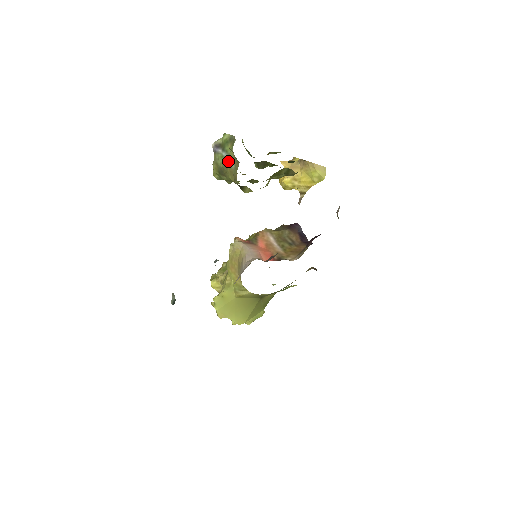
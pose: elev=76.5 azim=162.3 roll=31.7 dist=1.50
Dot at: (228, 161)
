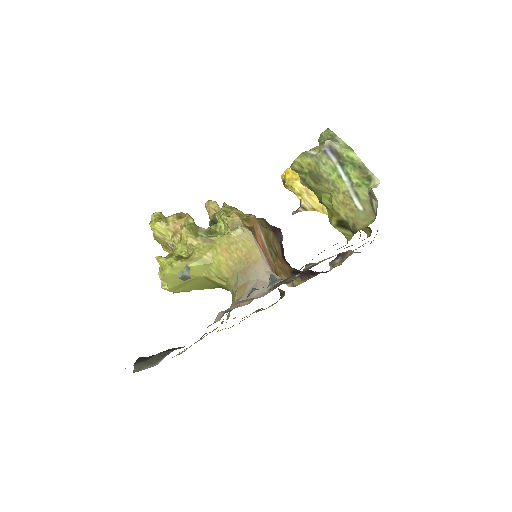
Dot at: (348, 189)
